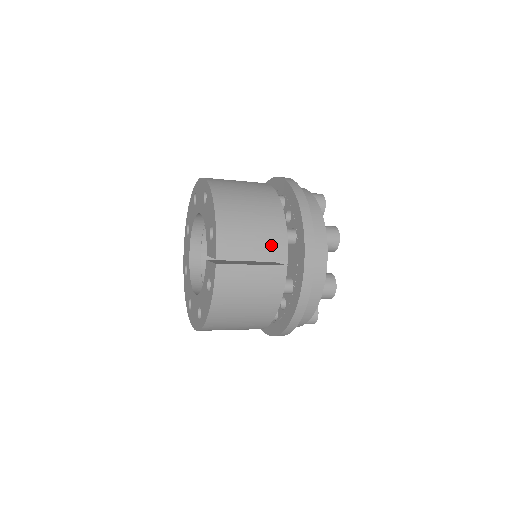
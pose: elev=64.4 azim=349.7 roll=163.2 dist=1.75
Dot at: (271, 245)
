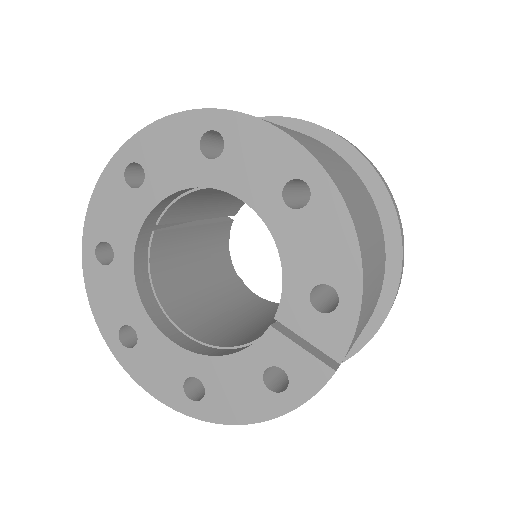
Dot at: (373, 308)
